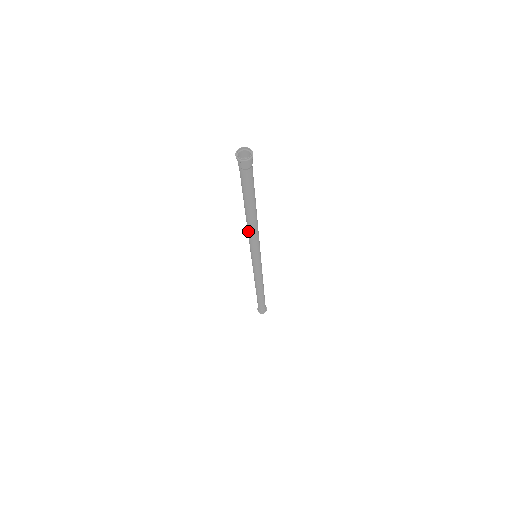
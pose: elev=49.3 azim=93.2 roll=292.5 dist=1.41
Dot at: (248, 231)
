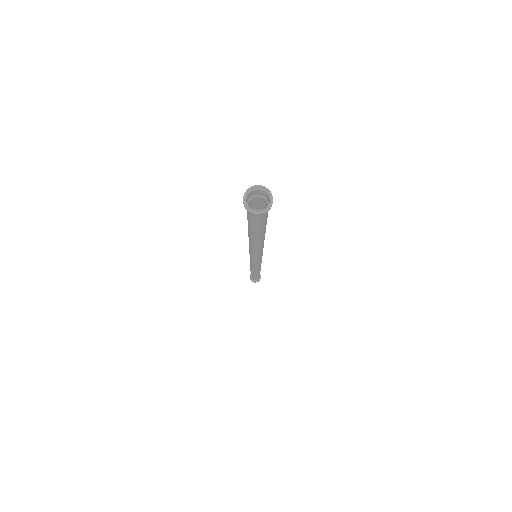
Dot at: (250, 247)
